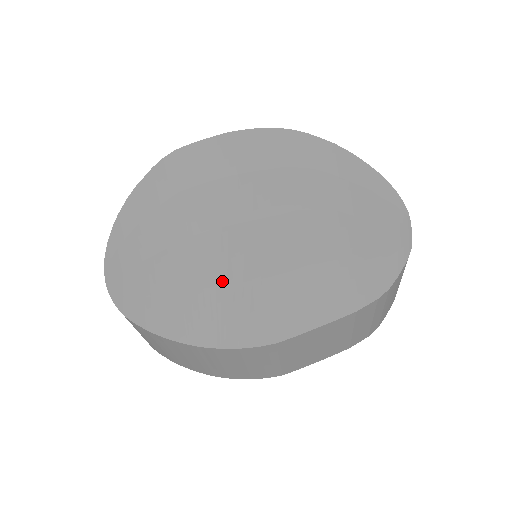
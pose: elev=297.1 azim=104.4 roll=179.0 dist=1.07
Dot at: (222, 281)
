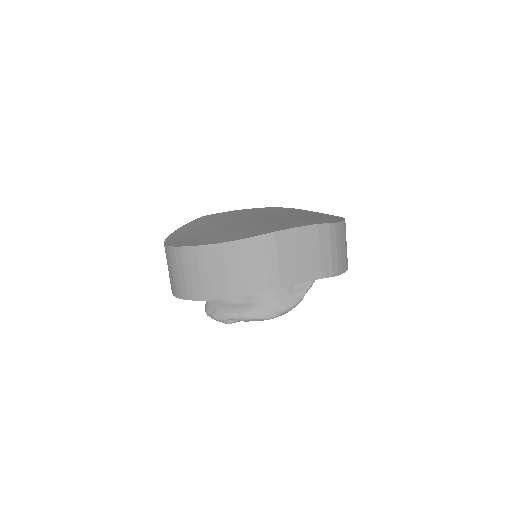
Dot at: (240, 230)
